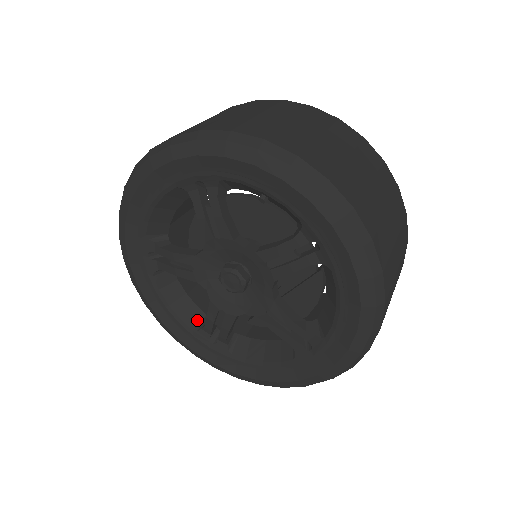
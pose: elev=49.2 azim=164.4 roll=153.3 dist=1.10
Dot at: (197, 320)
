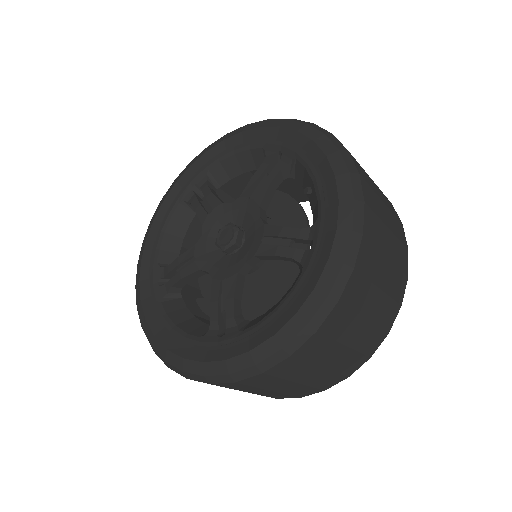
Dot at: (168, 261)
